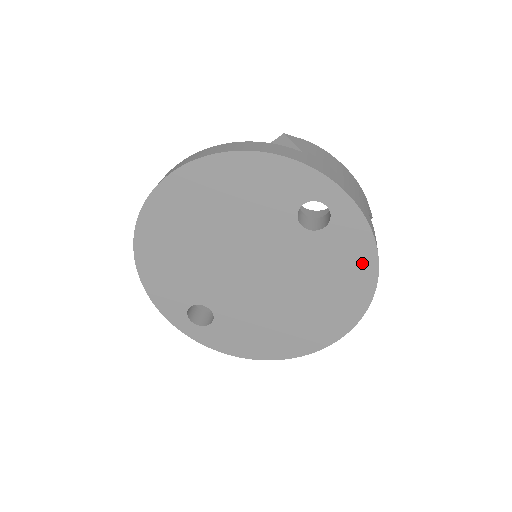
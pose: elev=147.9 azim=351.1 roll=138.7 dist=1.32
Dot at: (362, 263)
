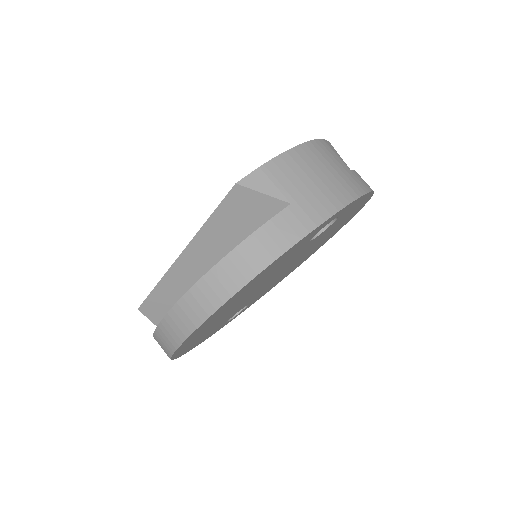
Dot at: occluded
